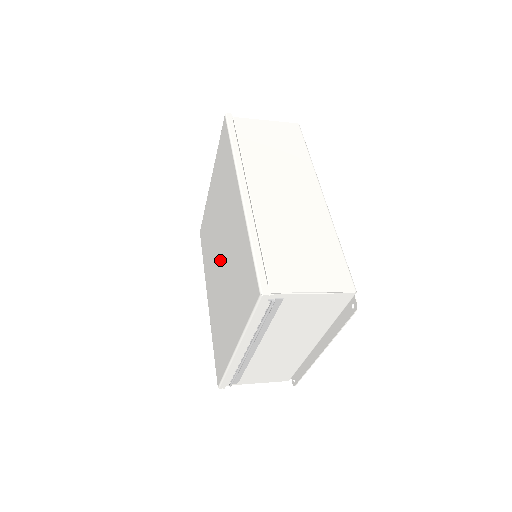
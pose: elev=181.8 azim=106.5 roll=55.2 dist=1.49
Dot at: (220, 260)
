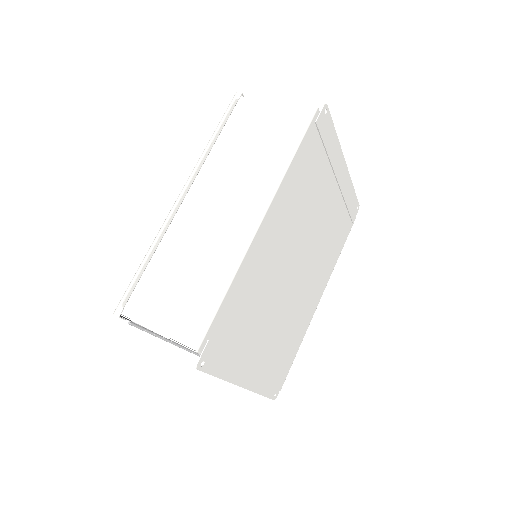
Dot at: occluded
